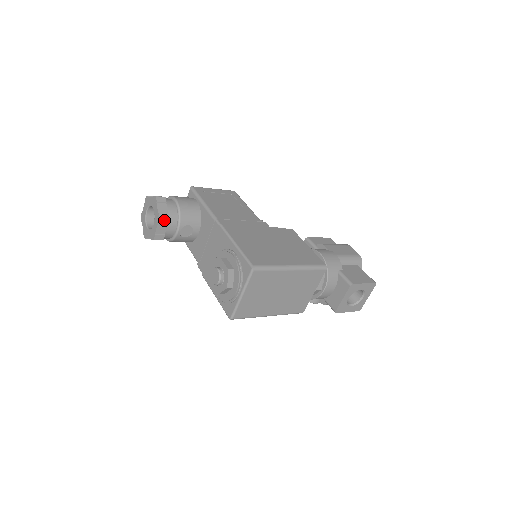
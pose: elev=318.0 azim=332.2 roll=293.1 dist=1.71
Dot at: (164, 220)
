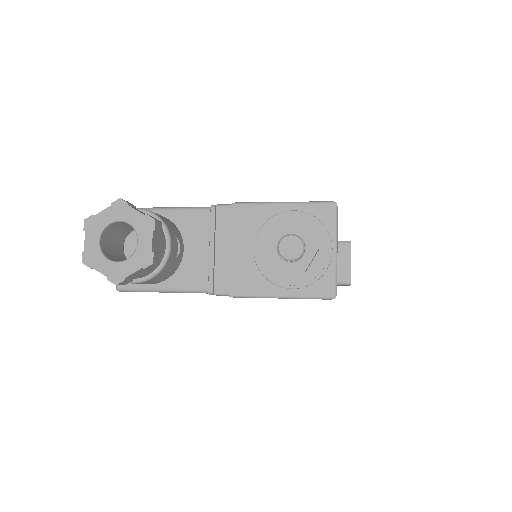
Dot at: (157, 223)
